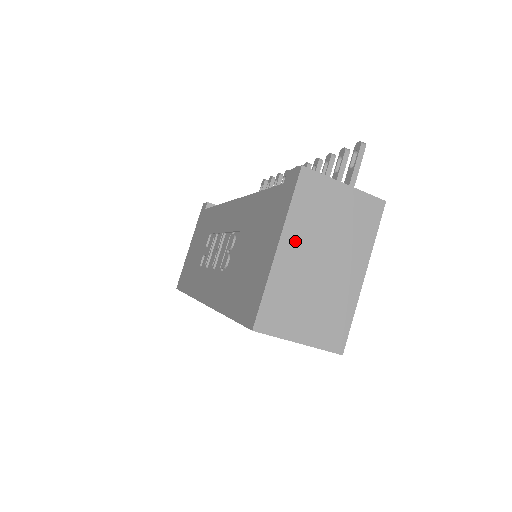
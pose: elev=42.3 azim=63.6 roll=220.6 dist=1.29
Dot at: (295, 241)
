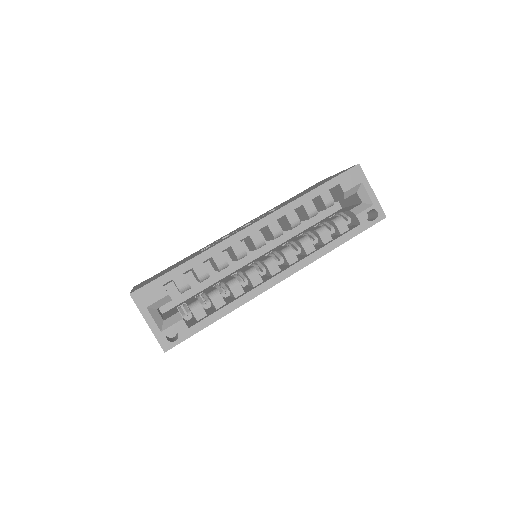
Dot at: occluded
